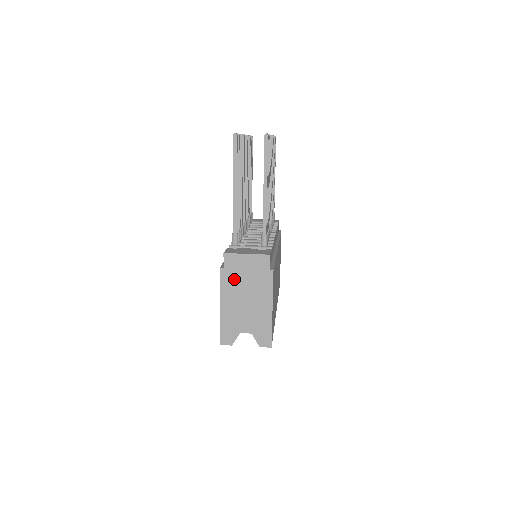
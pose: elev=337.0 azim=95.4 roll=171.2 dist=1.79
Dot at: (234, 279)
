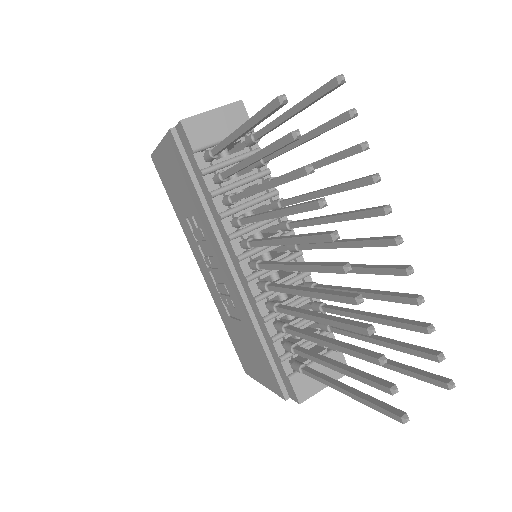
Dot at: occluded
